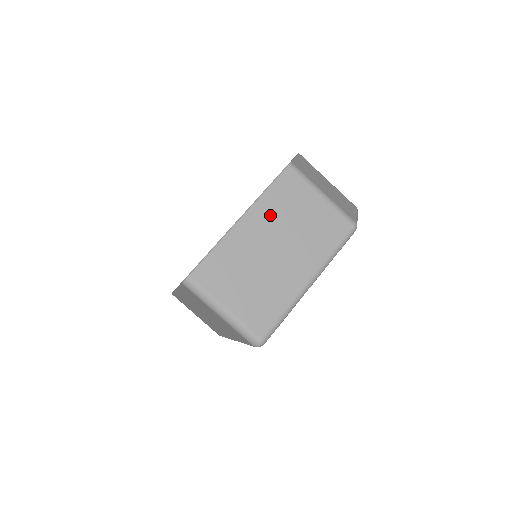
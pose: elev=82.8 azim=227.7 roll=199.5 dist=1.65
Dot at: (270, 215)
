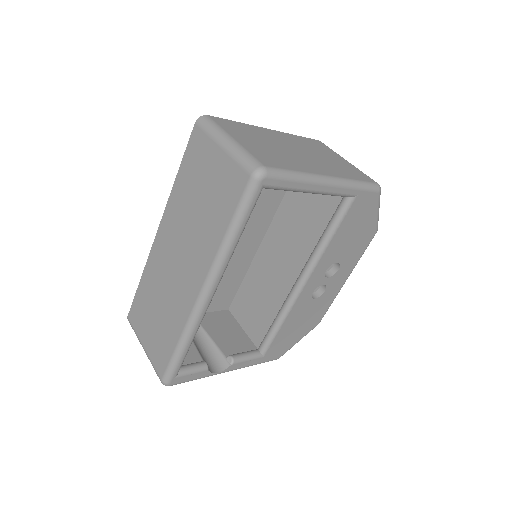
Dot at: (297, 141)
